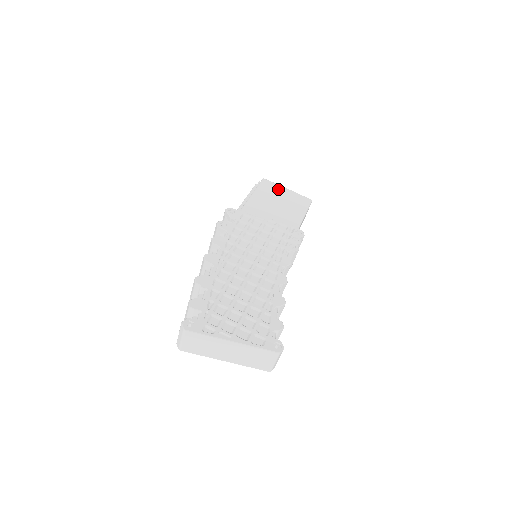
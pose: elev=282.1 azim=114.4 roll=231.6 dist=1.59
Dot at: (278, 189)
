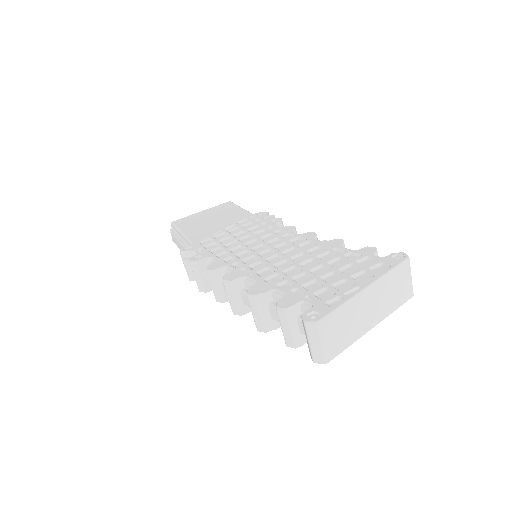
Dot at: (195, 216)
